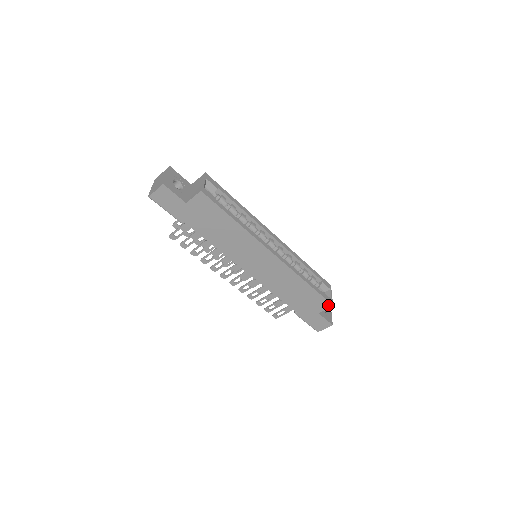
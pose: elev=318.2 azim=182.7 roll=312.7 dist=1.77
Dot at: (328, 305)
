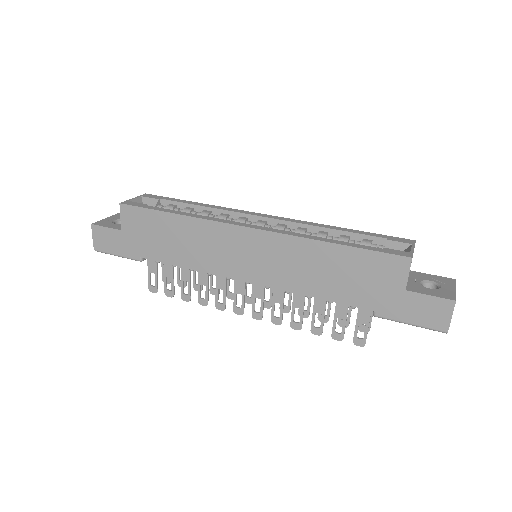
Dot at: (404, 263)
